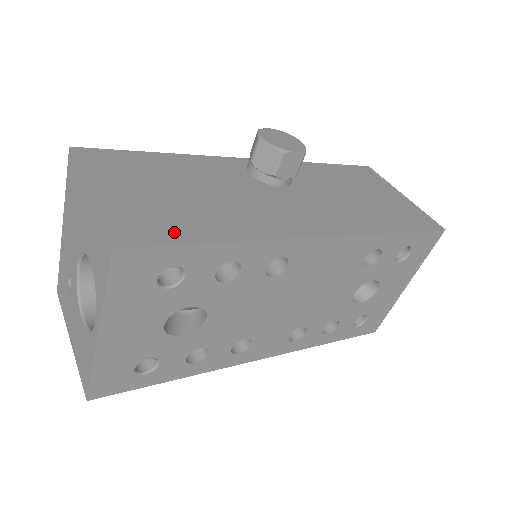
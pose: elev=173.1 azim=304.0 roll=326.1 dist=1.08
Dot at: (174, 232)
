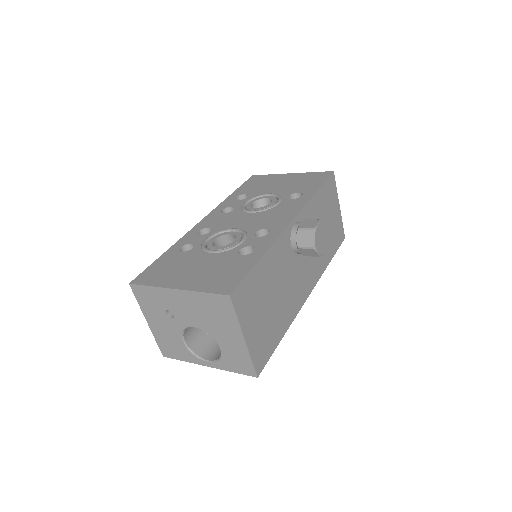
Dot at: (271, 345)
